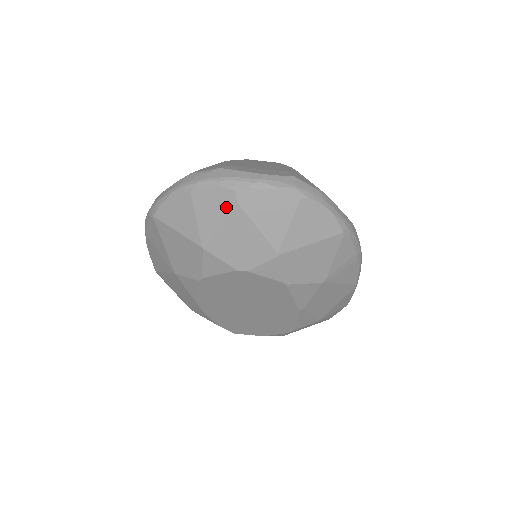
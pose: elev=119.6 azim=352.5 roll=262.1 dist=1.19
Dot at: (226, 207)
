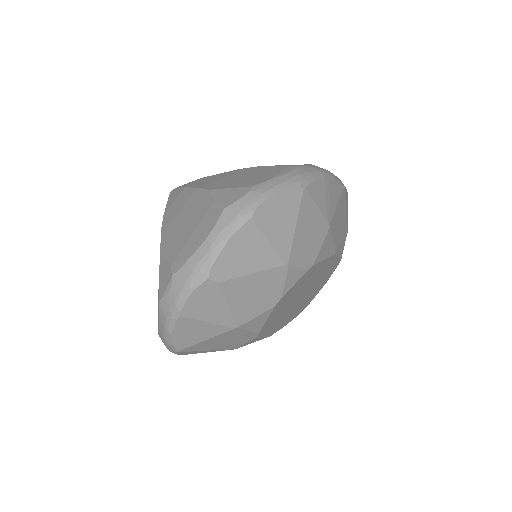
Dot at: (216, 293)
